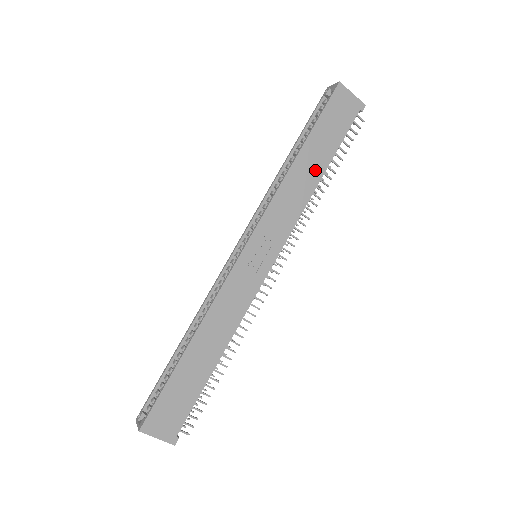
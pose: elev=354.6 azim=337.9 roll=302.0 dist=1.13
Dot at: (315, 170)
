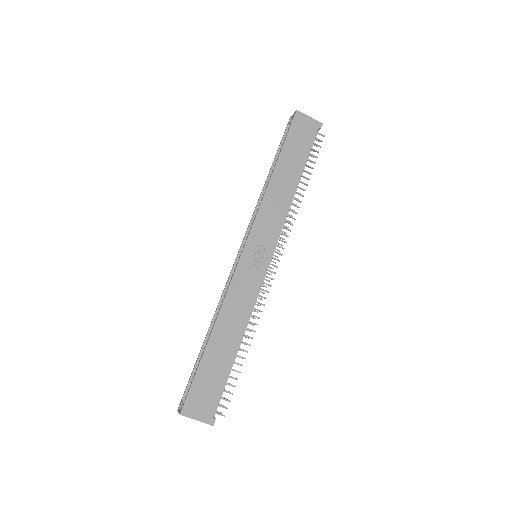
Dot at: (291, 179)
